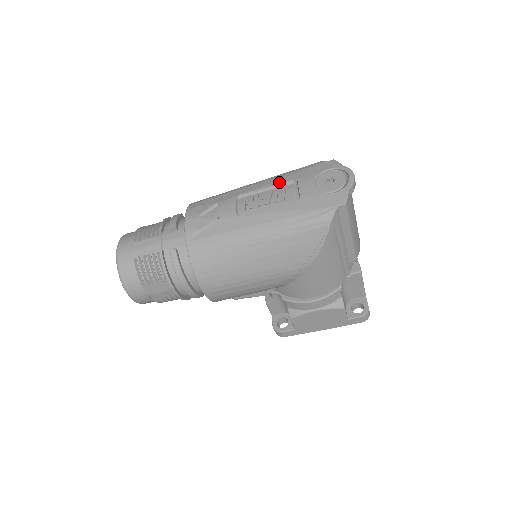
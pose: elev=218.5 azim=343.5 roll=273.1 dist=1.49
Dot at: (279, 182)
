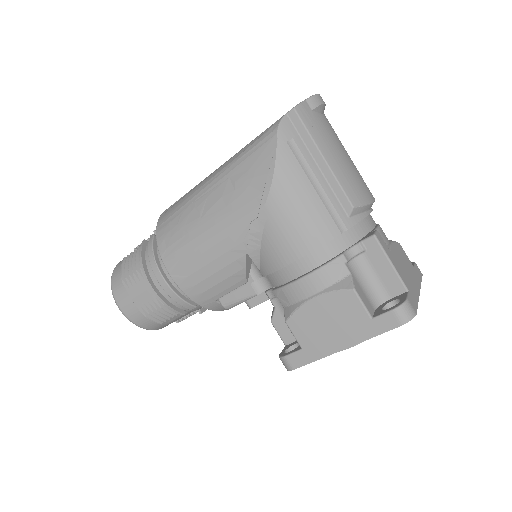
Dot at: occluded
